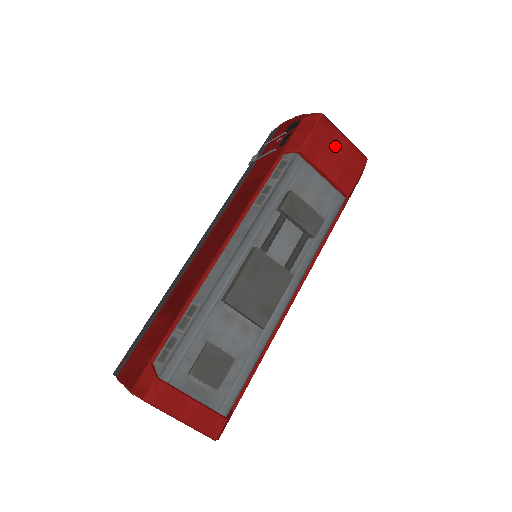
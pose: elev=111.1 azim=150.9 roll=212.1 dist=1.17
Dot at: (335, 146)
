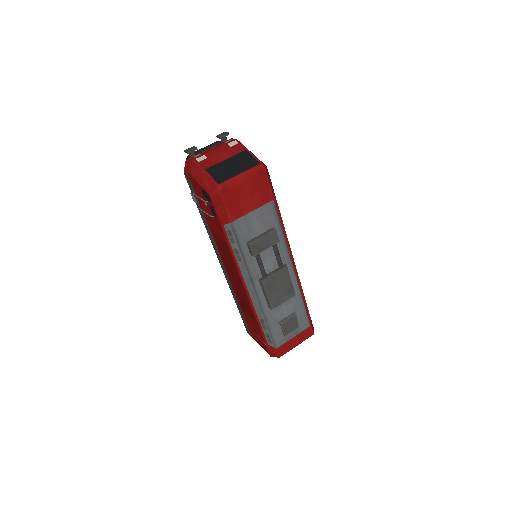
Dot at: (242, 191)
